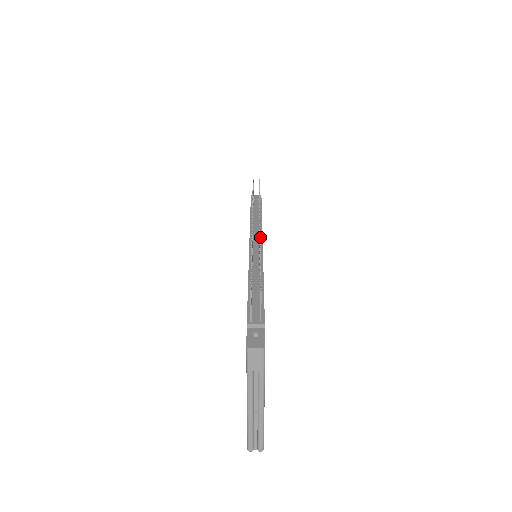
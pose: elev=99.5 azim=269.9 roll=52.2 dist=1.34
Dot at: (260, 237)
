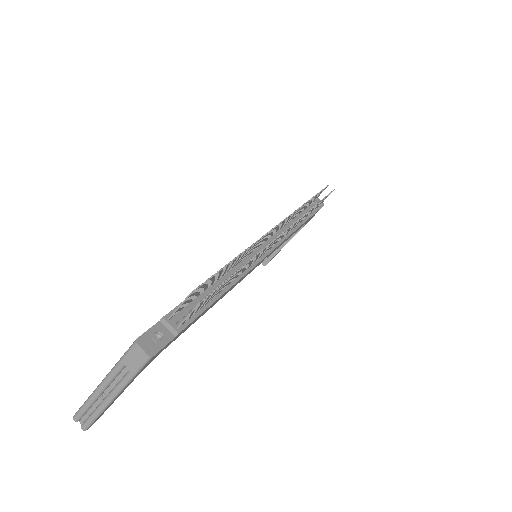
Dot at: (267, 246)
